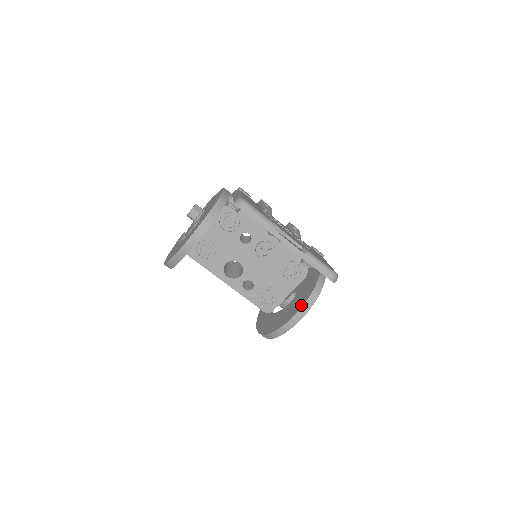
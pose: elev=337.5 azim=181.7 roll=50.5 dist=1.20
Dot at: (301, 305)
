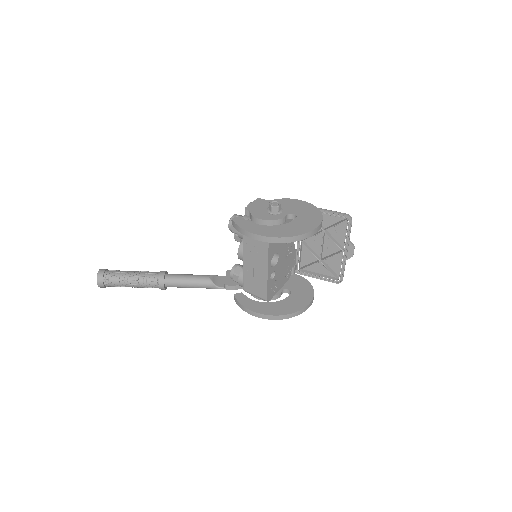
Dot at: (312, 296)
